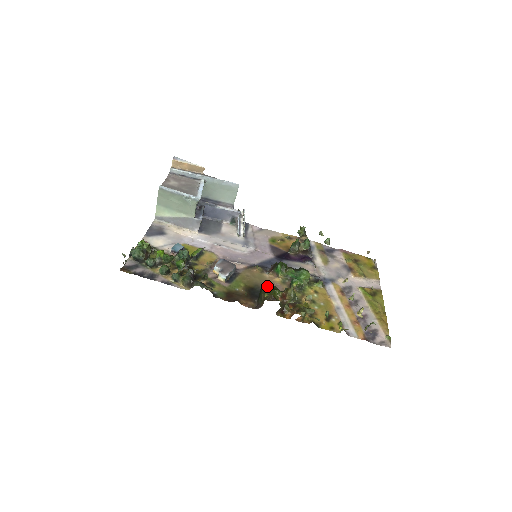
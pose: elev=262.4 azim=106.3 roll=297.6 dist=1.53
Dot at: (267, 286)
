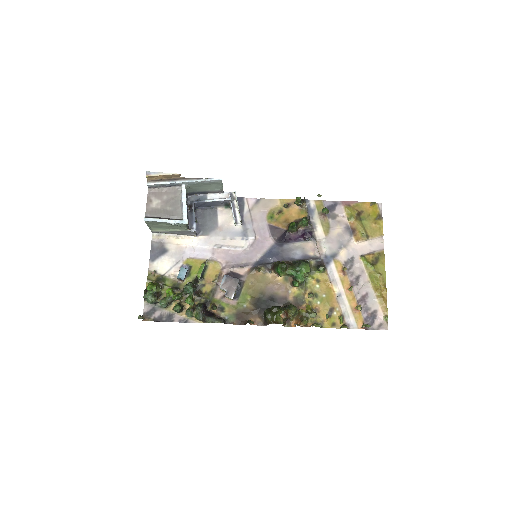
Dot at: (271, 291)
